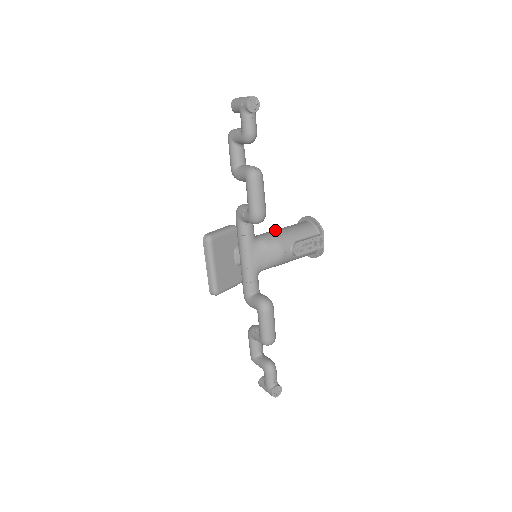
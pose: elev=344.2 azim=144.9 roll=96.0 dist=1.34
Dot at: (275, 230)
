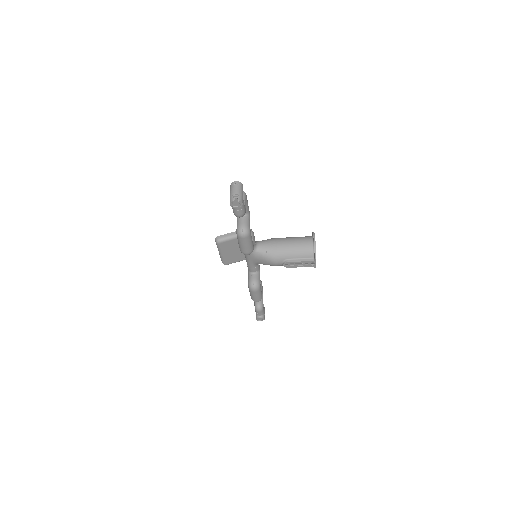
Dot at: (278, 243)
